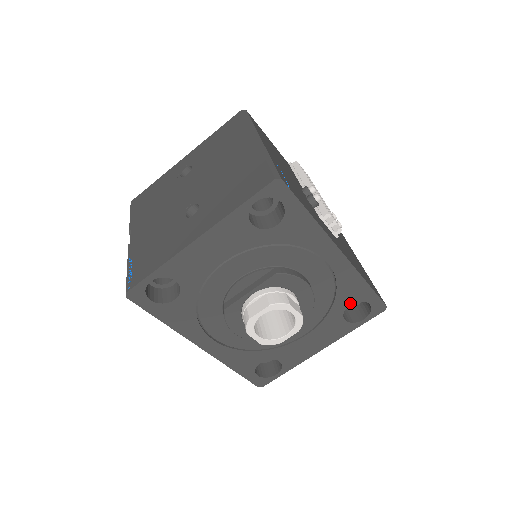
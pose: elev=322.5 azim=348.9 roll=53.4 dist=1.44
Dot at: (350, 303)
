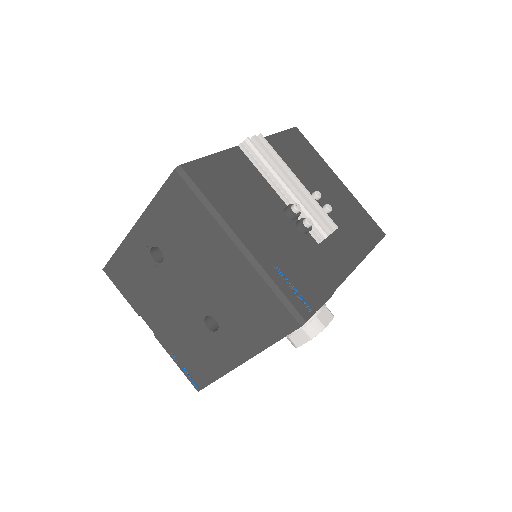
Dot at: occluded
